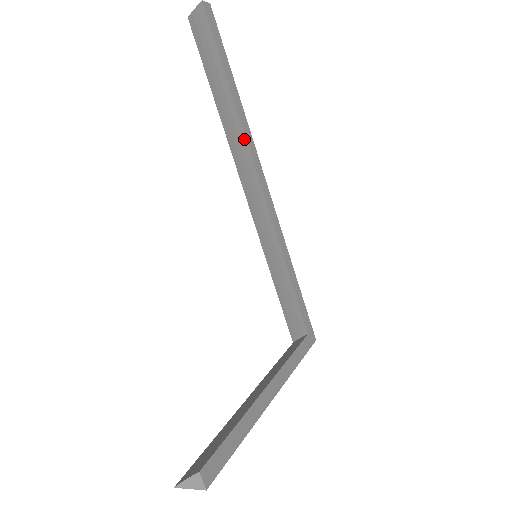
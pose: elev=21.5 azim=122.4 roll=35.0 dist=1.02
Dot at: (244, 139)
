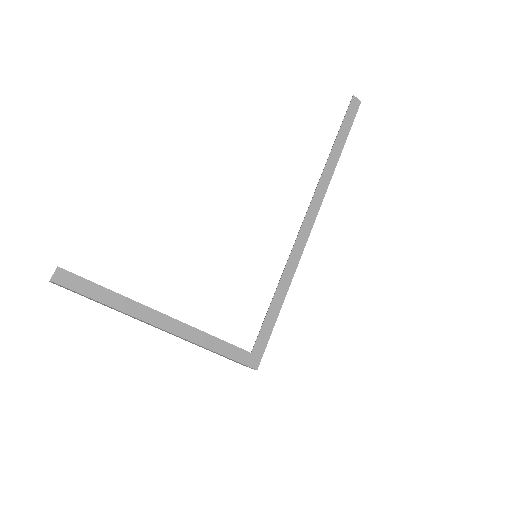
Dot at: (317, 185)
